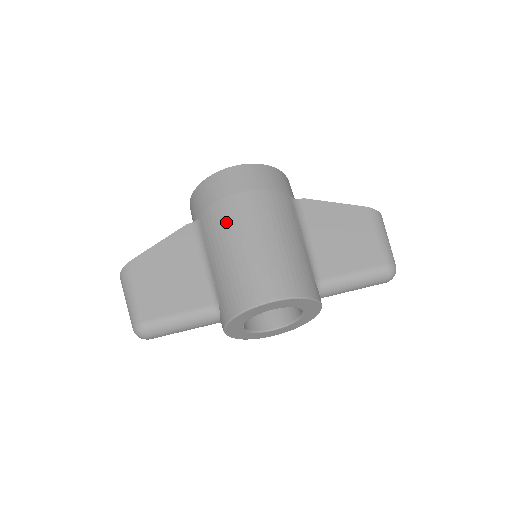
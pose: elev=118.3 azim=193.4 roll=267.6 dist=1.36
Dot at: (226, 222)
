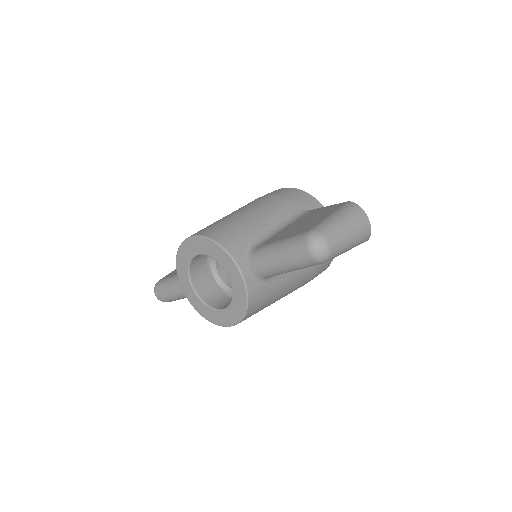
Dot at: occluded
